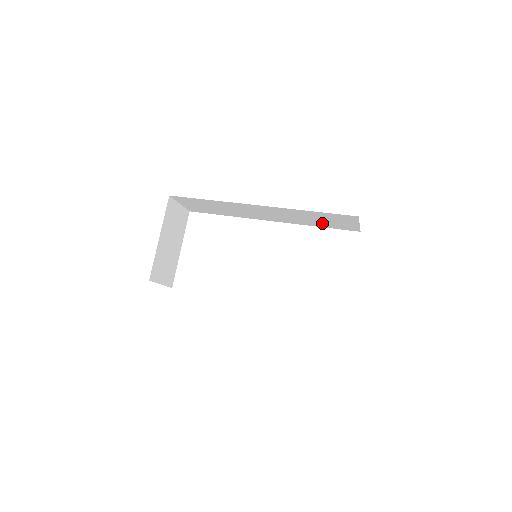
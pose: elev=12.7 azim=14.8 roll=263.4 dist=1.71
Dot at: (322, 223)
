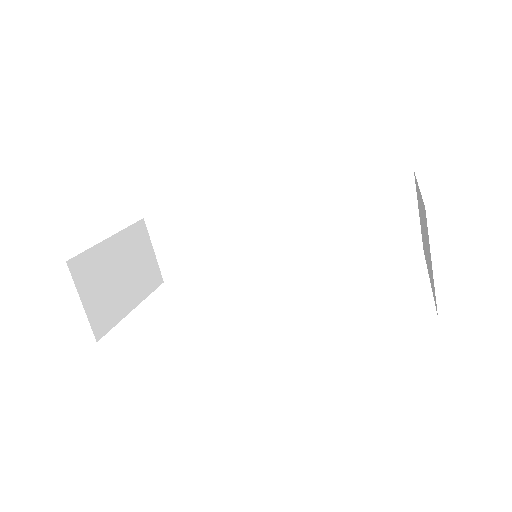
Dot at: (360, 237)
